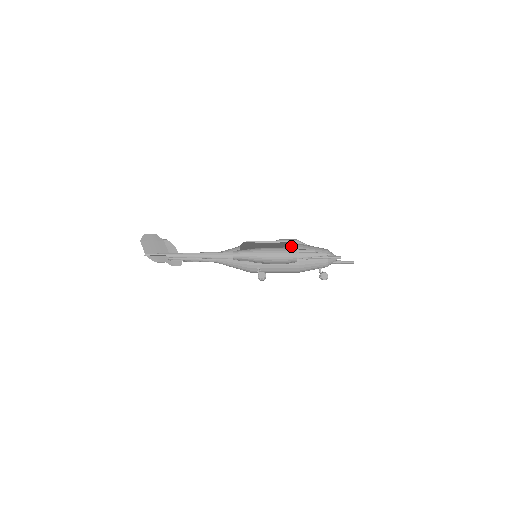
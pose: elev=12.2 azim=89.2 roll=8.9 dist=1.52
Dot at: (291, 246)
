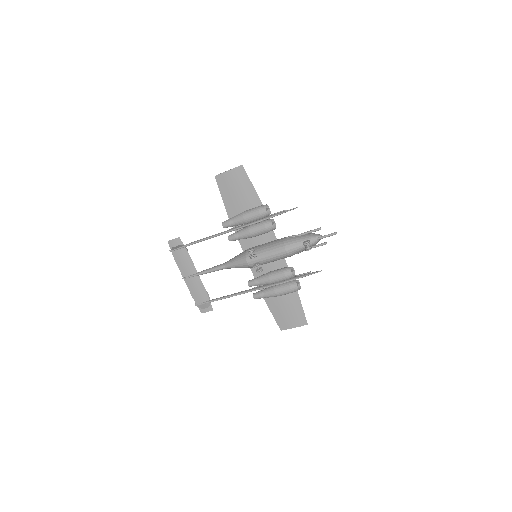
Dot at: occluded
